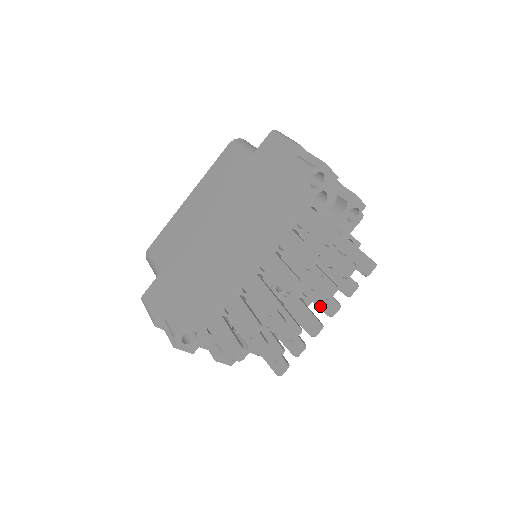
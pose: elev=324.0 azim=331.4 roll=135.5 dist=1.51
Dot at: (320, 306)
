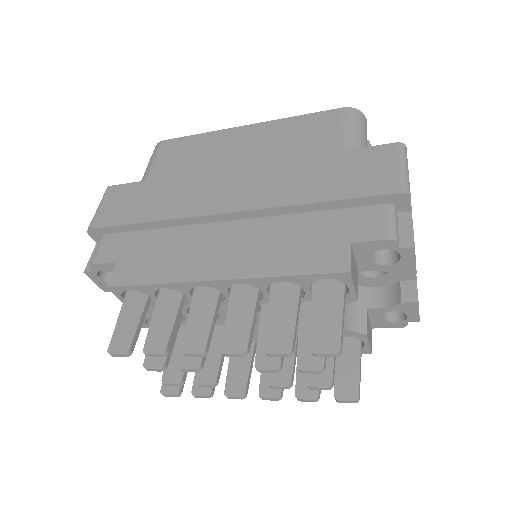
Dot at: (263, 375)
